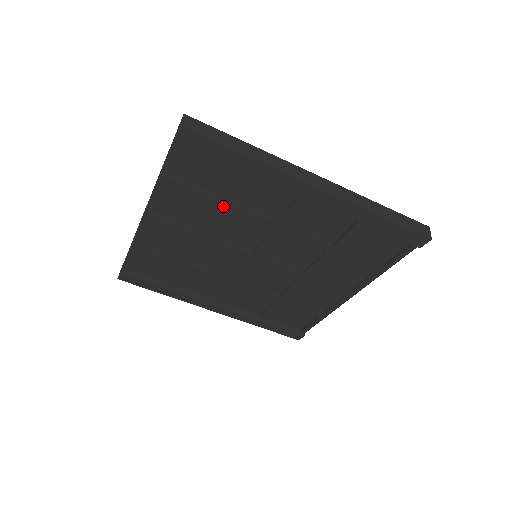
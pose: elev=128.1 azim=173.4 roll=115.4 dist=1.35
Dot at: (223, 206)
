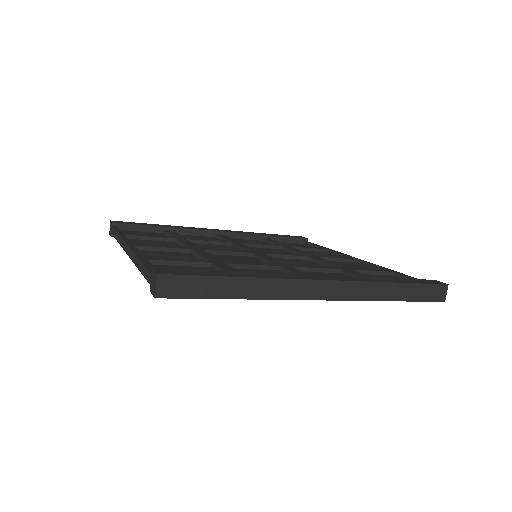
Dot at: occluded
